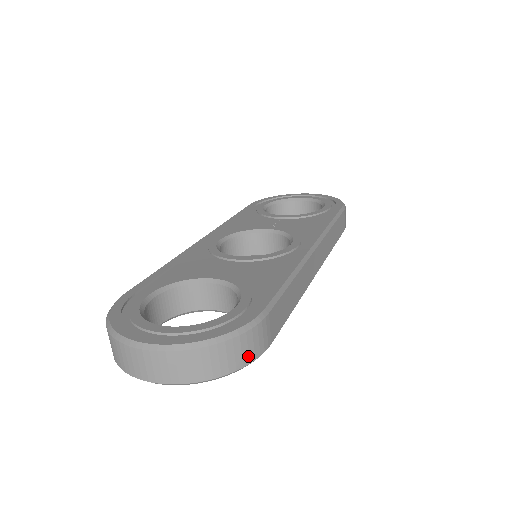
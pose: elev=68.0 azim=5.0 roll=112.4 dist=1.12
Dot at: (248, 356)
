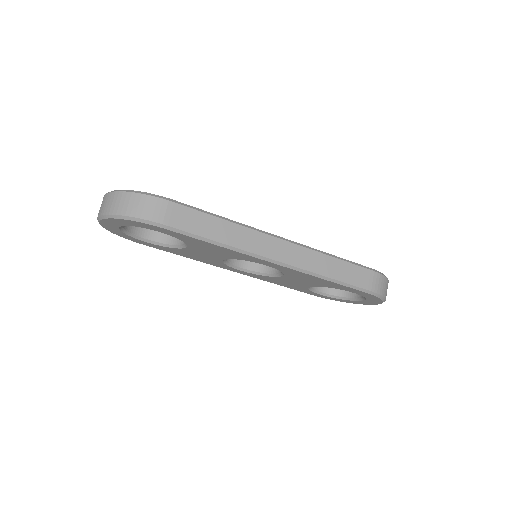
Dot at: (142, 212)
